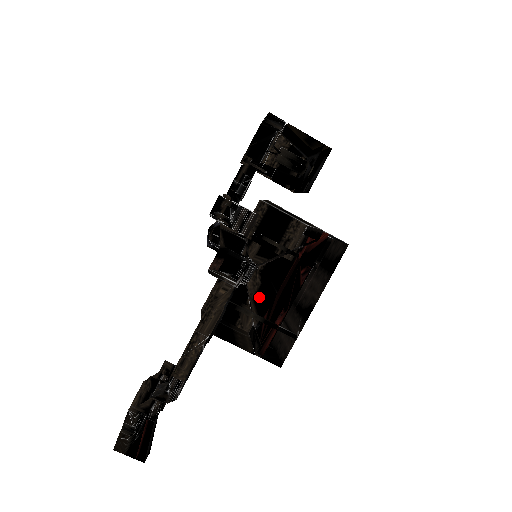
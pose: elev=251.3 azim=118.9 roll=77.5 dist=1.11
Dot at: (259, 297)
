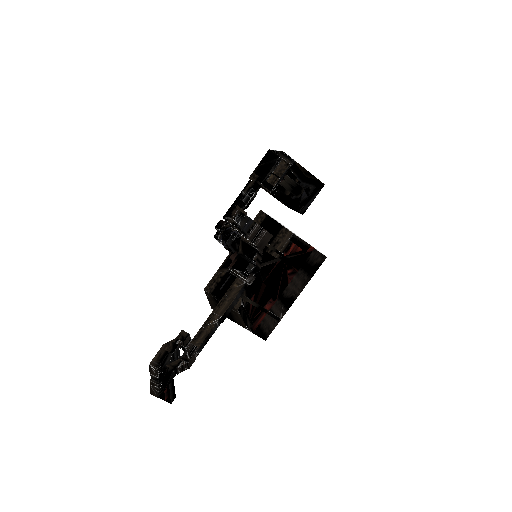
Dot at: occluded
